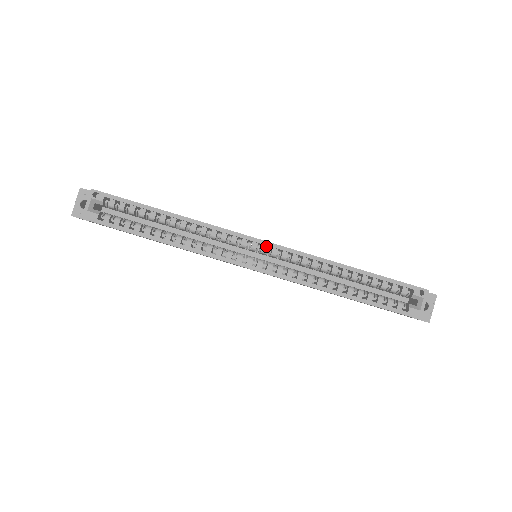
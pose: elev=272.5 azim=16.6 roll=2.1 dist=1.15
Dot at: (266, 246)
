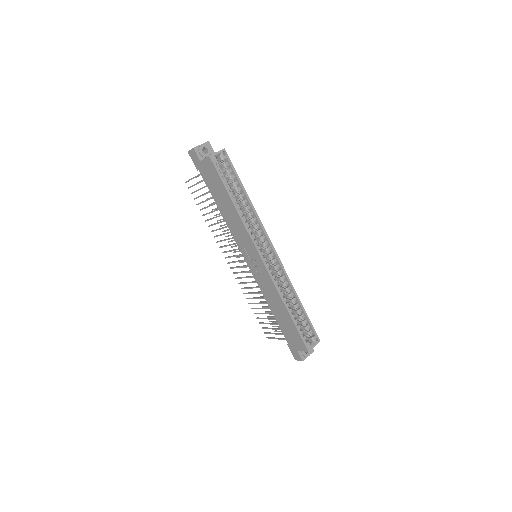
Dot at: (273, 254)
